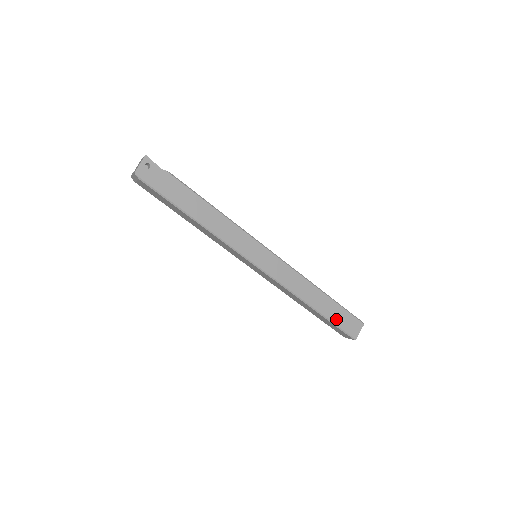
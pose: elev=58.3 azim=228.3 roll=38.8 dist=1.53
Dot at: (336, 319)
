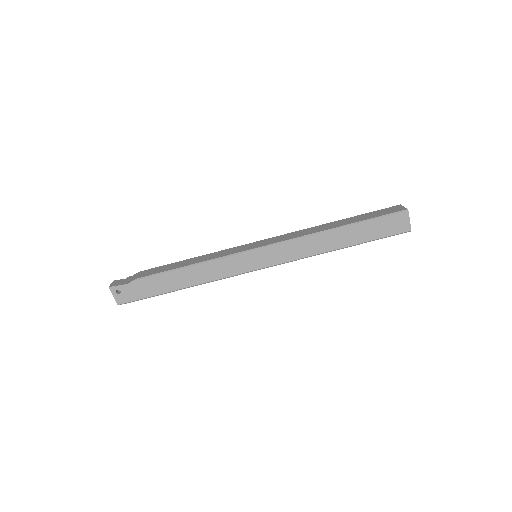
Dot at: (373, 235)
